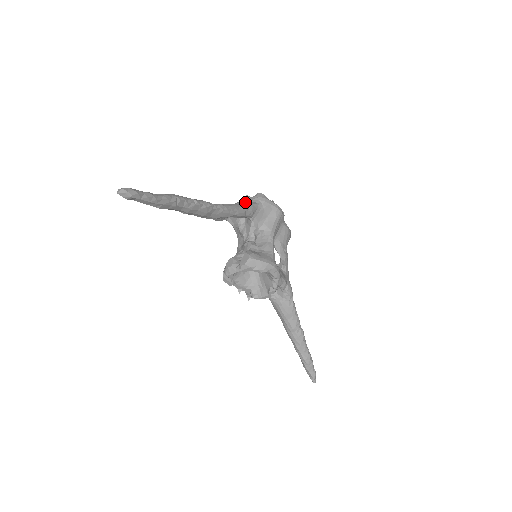
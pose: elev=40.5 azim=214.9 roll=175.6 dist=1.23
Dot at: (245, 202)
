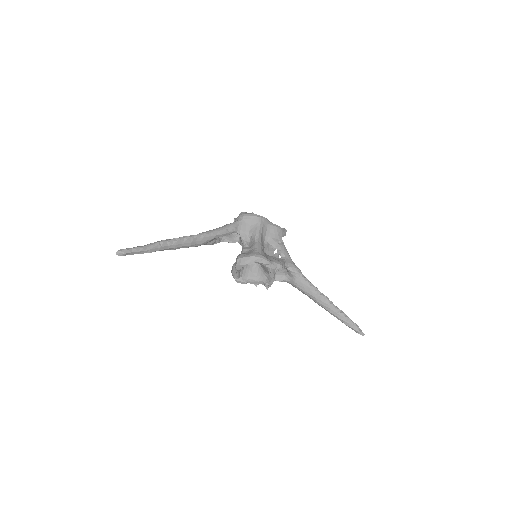
Dot at: occluded
